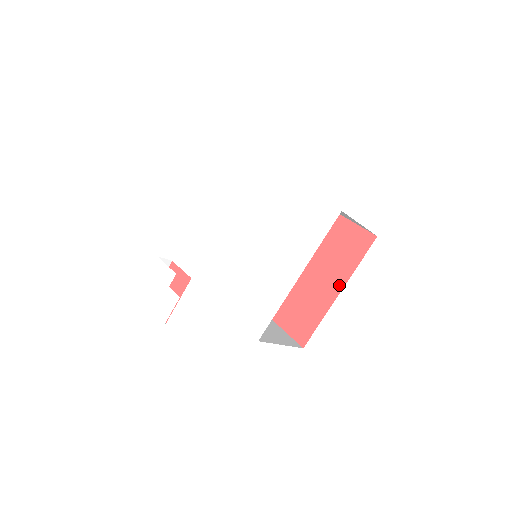
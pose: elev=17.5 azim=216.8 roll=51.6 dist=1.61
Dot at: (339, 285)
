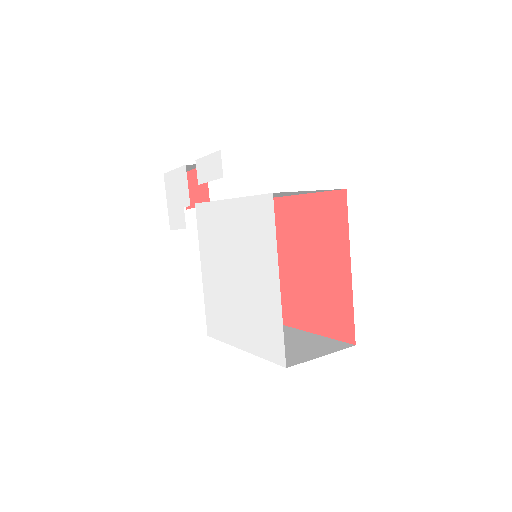
Dot at: (310, 327)
